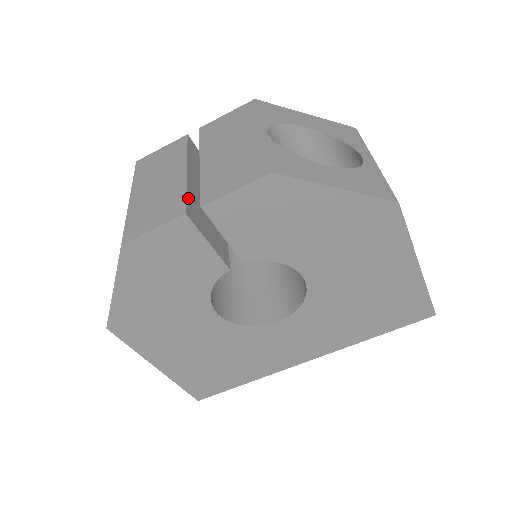
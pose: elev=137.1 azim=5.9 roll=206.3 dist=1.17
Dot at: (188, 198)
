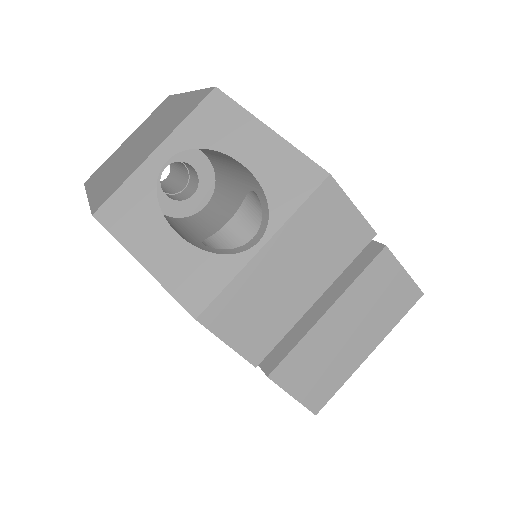
Dot at: (278, 340)
